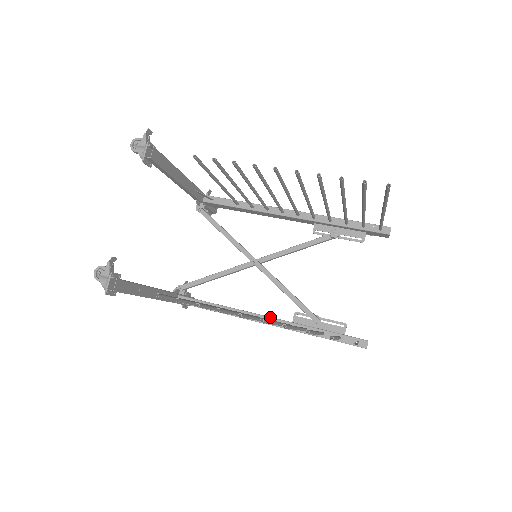
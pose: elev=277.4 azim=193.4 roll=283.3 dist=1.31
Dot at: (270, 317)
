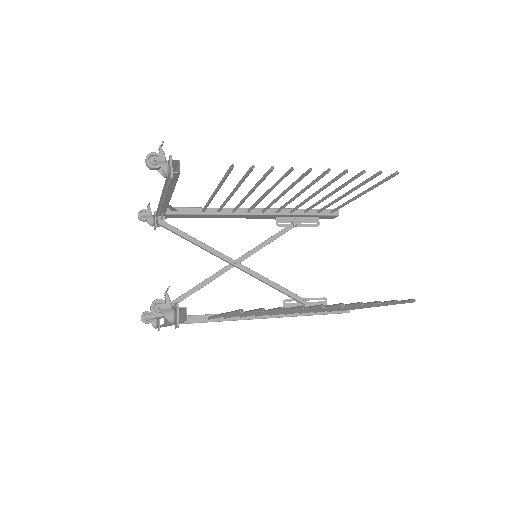
Dot at: occluded
